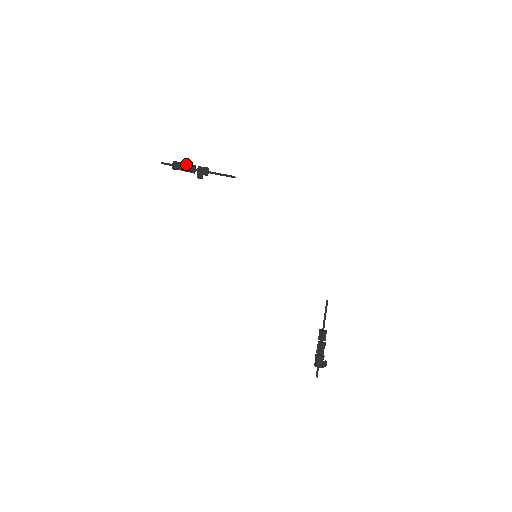
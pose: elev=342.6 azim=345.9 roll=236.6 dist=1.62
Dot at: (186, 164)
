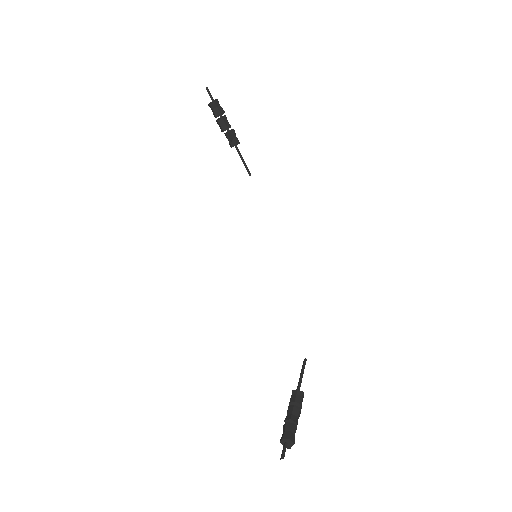
Dot at: (225, 115)
